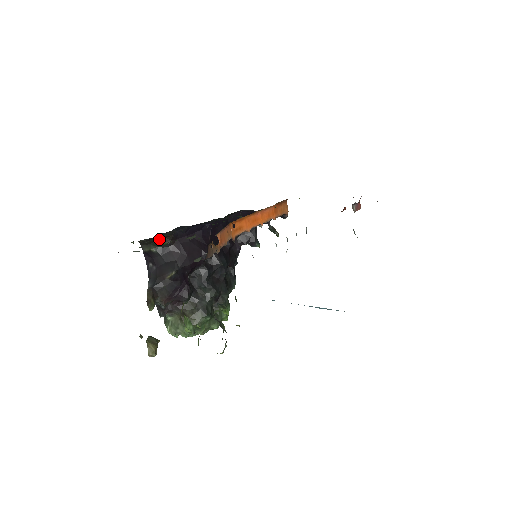
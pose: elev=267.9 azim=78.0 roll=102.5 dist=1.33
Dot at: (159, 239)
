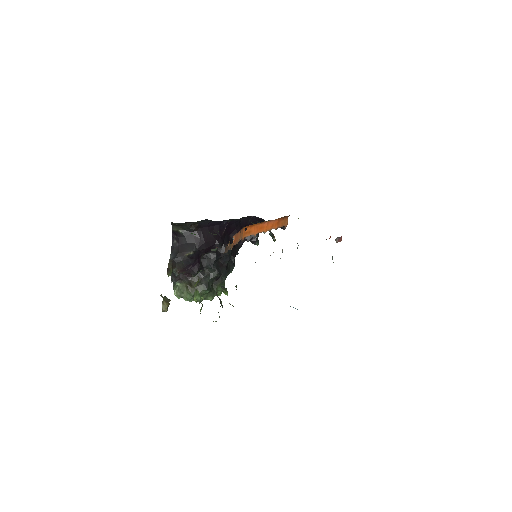
Dot at: (187, 225)
